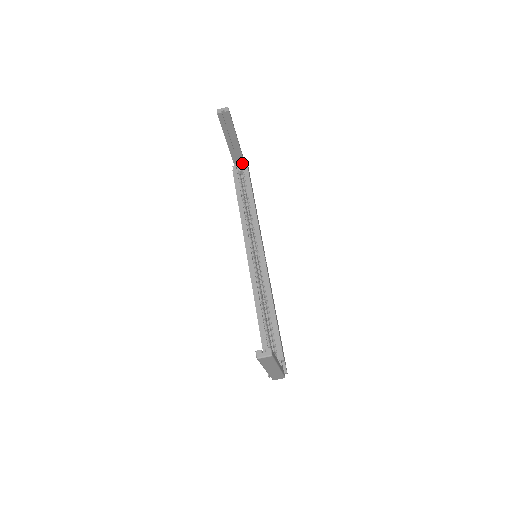
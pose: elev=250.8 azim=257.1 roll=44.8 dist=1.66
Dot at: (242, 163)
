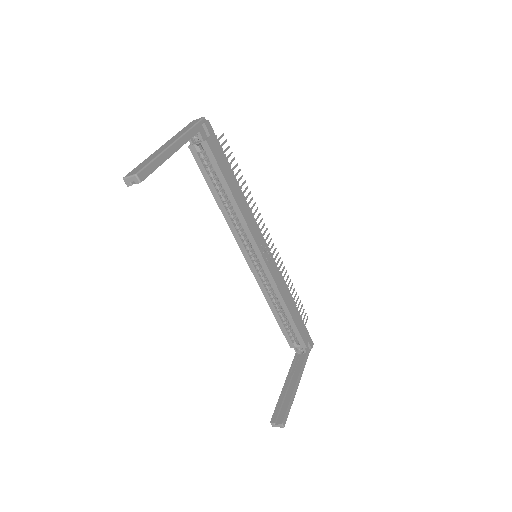
Dot at: (197, 132)
